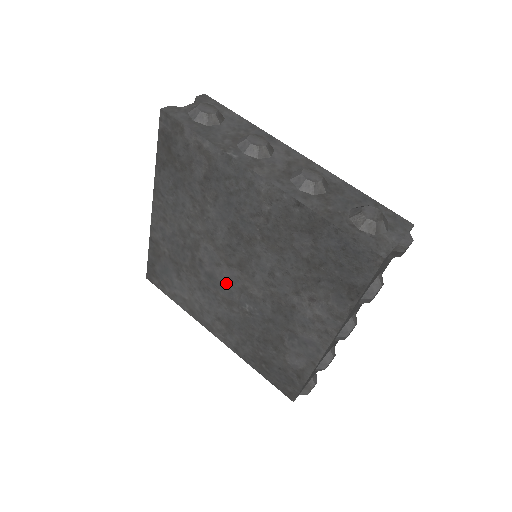
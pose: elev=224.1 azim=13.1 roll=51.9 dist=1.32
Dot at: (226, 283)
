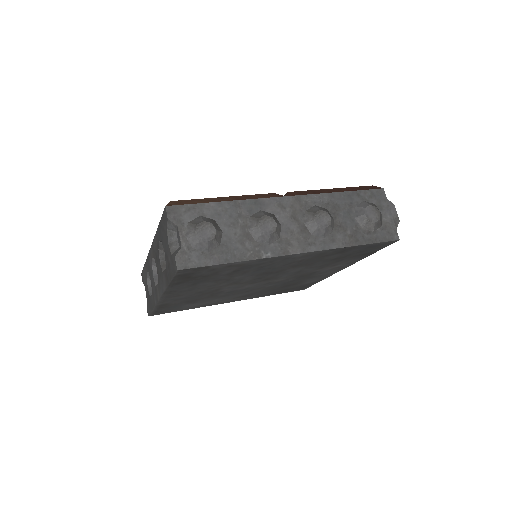
Dot at: (249, 288)
